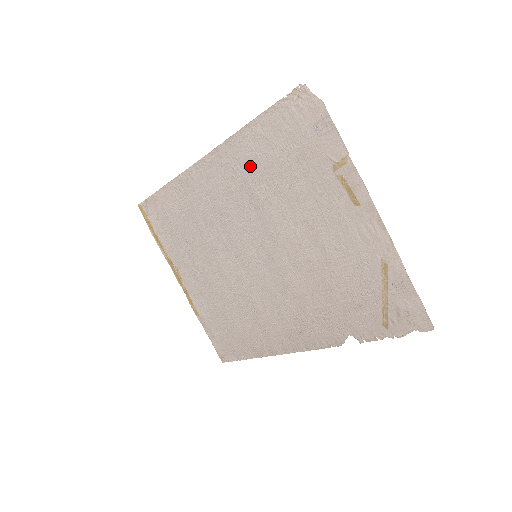
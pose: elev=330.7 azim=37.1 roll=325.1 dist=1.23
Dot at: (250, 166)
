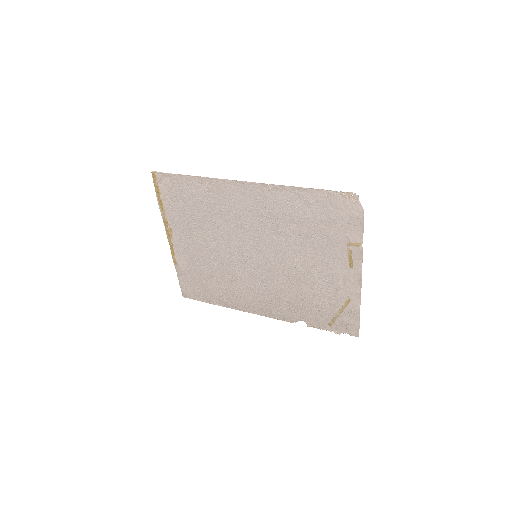
Dot at: (285, 210)
